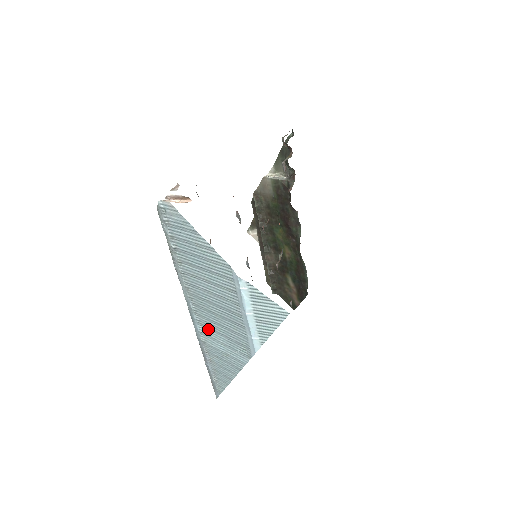
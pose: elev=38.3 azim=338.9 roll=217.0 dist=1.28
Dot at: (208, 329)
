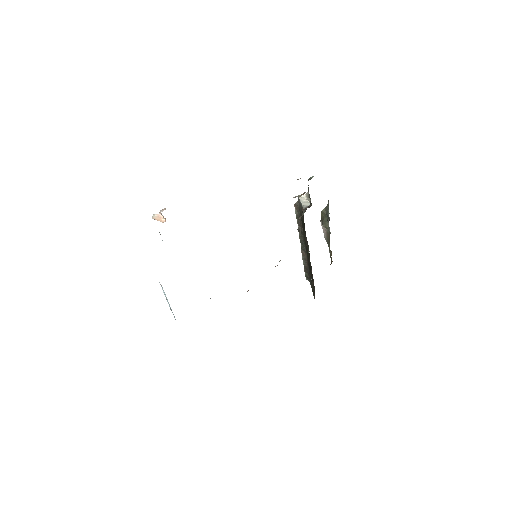
Dot at: occluded
